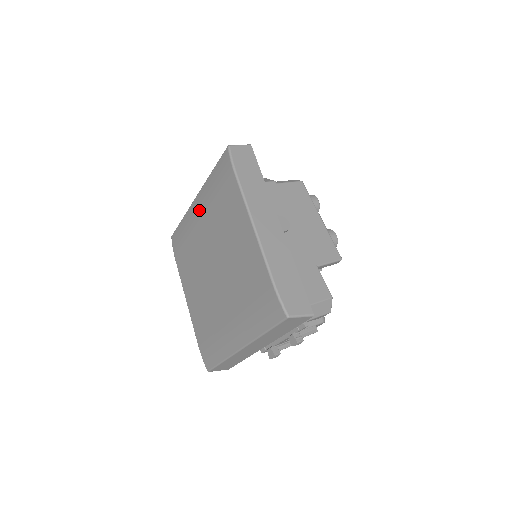
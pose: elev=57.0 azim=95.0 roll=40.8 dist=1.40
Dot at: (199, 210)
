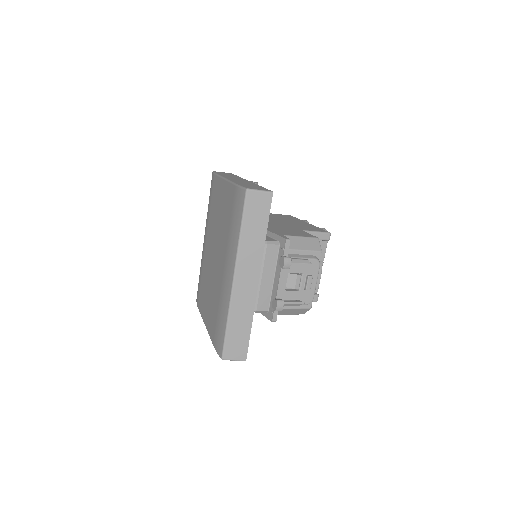
Dot at: (205, 237)
